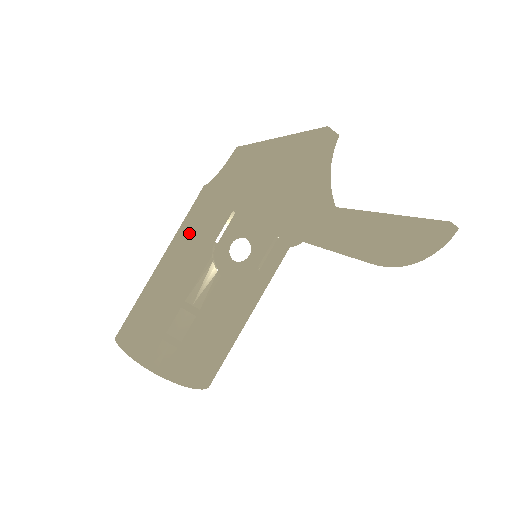
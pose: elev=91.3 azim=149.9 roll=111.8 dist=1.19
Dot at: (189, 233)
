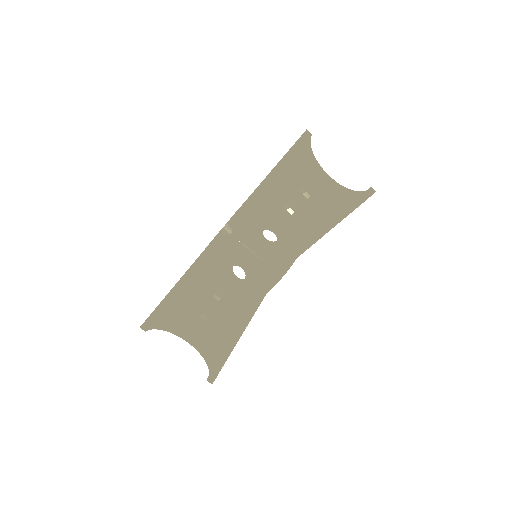
Dot at: (204, 258)
